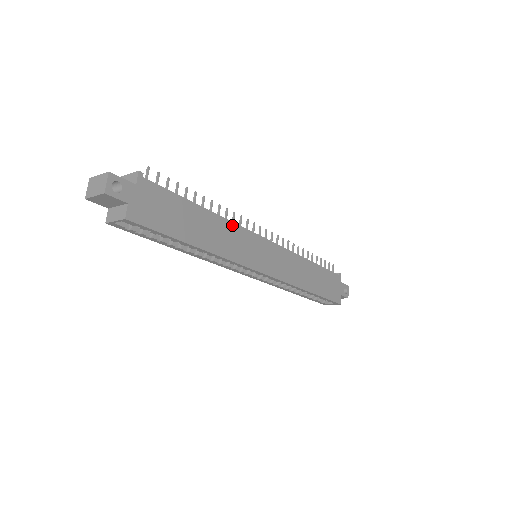
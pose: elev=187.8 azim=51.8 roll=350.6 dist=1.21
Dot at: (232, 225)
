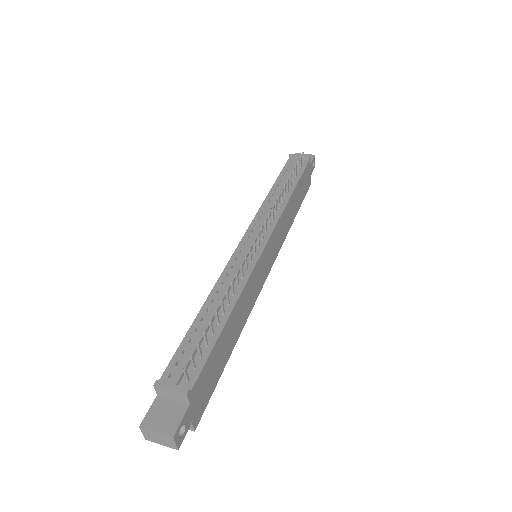
Dot at: (246, 286)
